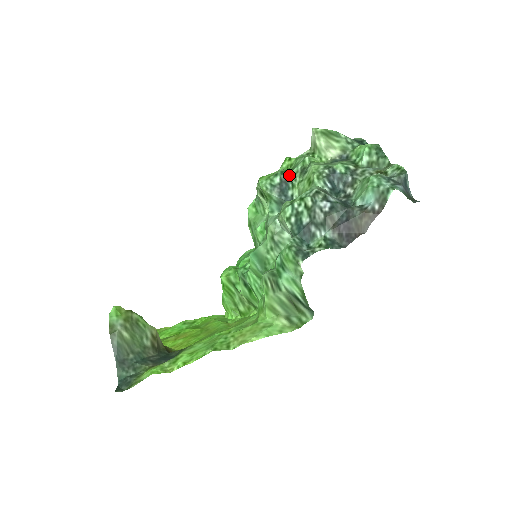
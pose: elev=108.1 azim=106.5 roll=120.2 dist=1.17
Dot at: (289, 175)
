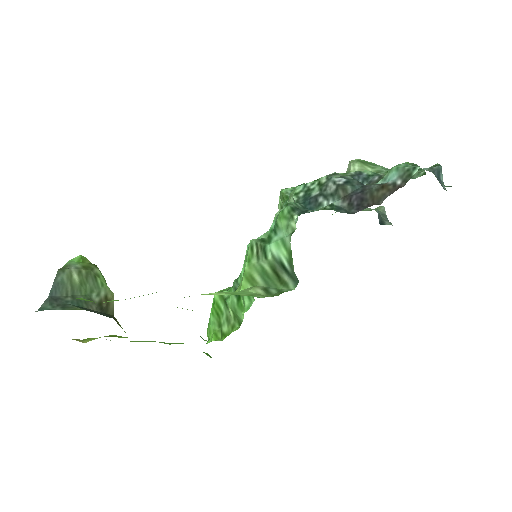
Dot at: occluded
